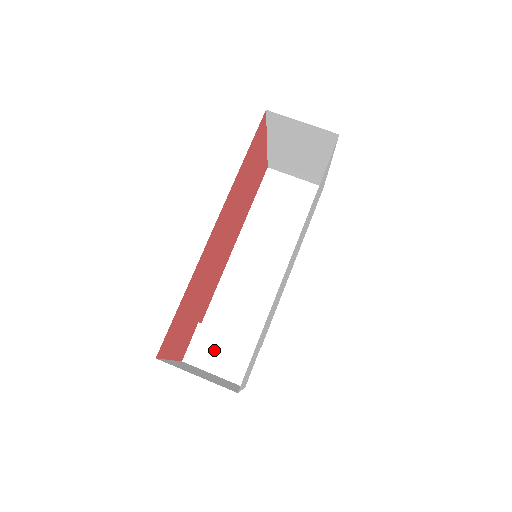
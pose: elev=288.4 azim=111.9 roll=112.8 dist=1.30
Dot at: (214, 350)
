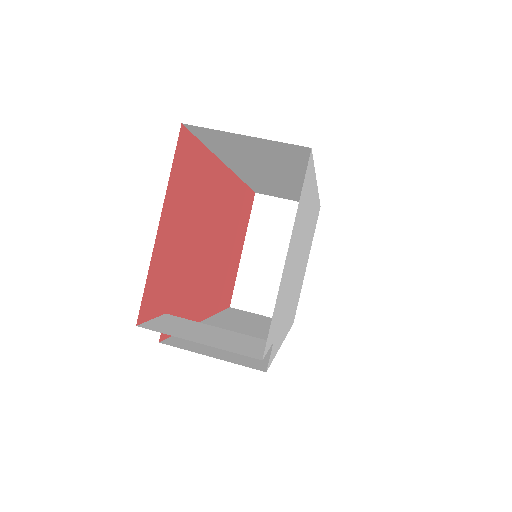
Dot at: (195, 330)
